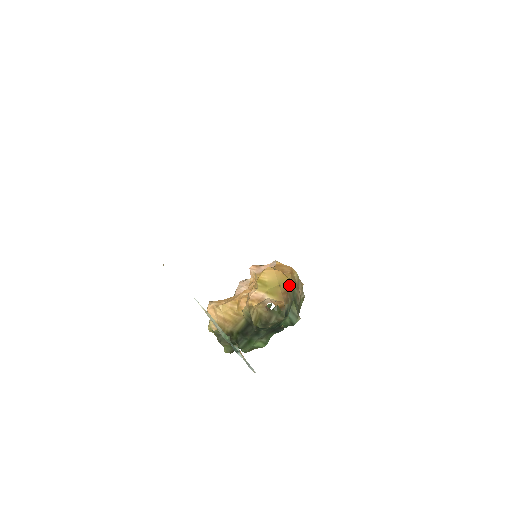
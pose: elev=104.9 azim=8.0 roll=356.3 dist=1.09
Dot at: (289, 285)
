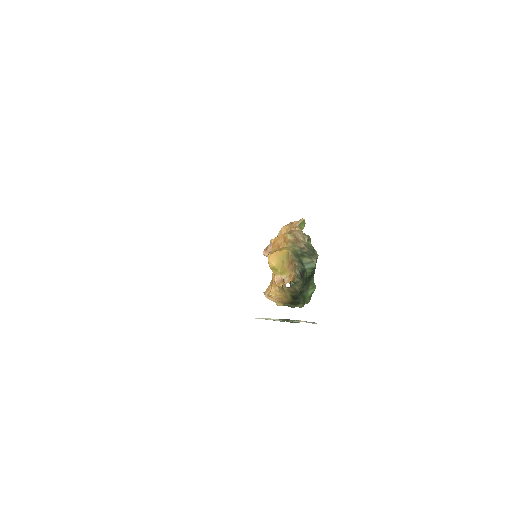
Dot at: (288, 254)
